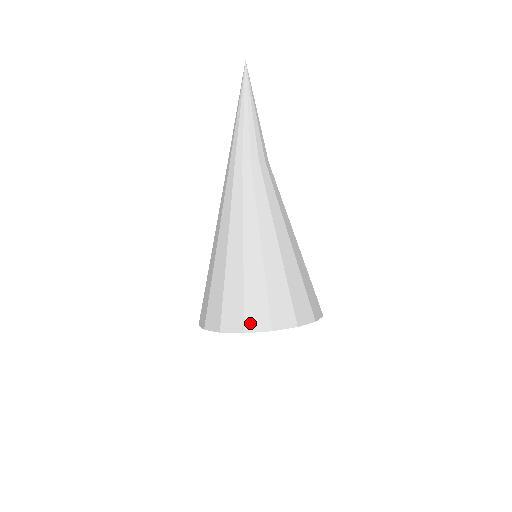
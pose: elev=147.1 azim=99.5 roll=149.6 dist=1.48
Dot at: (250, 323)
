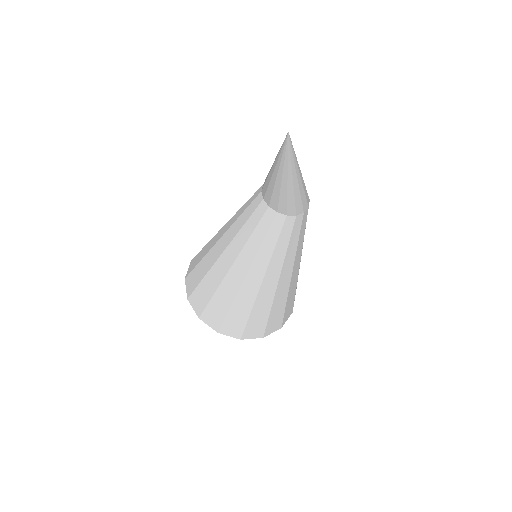
Dot at: (193, 299)
